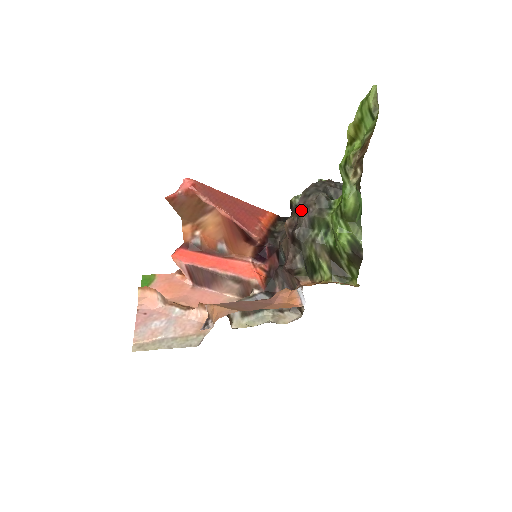
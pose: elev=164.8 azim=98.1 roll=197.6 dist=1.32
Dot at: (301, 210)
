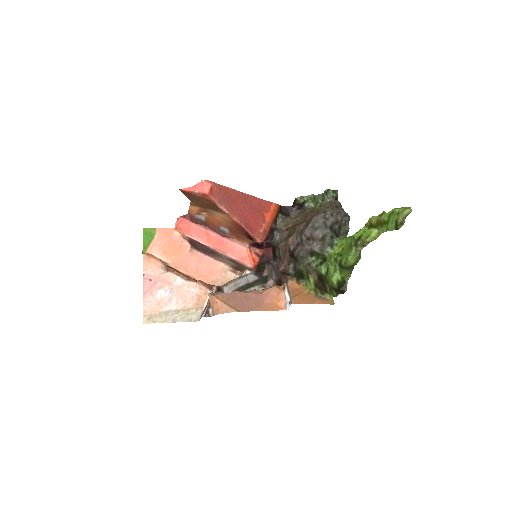
Dot at: (306, 239)
